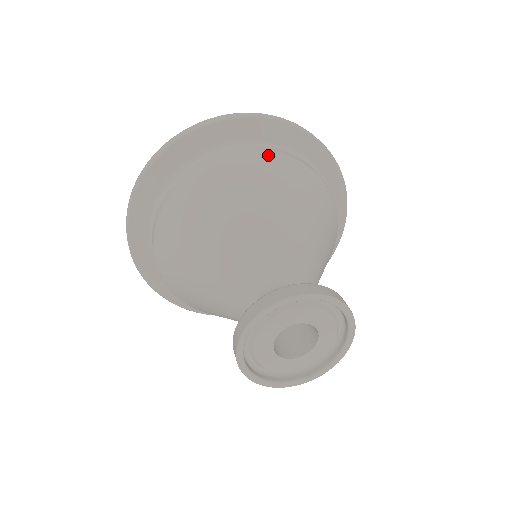
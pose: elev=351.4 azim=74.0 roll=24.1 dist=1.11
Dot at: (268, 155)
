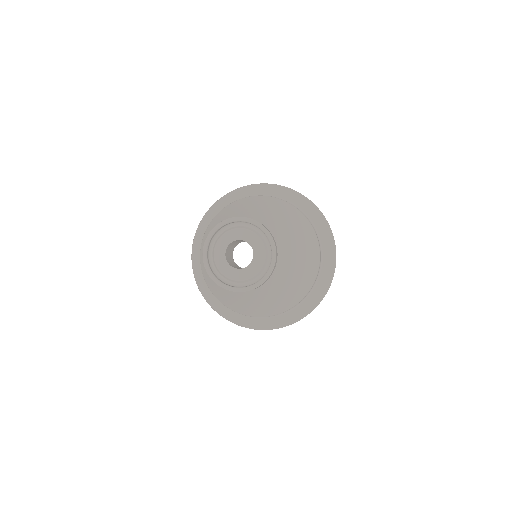
Dot at: (257, 196)
